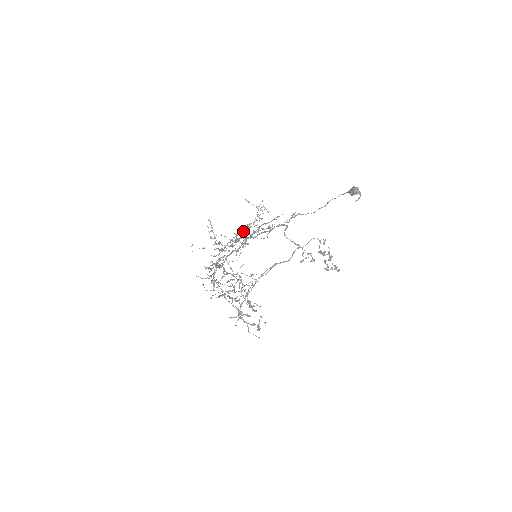
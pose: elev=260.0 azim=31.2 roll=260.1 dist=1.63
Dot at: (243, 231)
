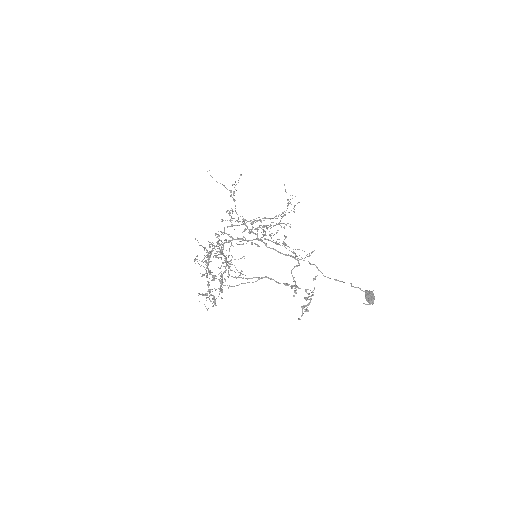
Dot at: (262, 218)
